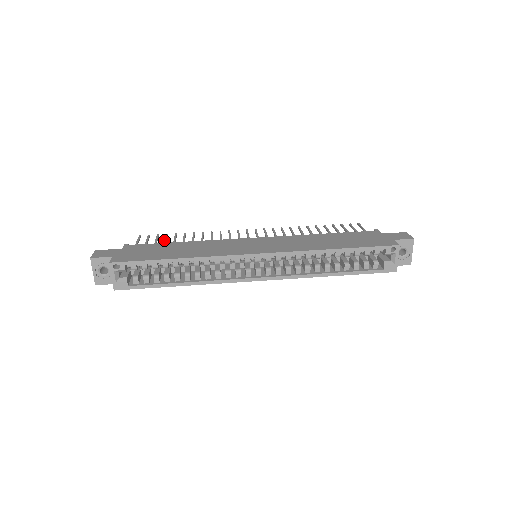
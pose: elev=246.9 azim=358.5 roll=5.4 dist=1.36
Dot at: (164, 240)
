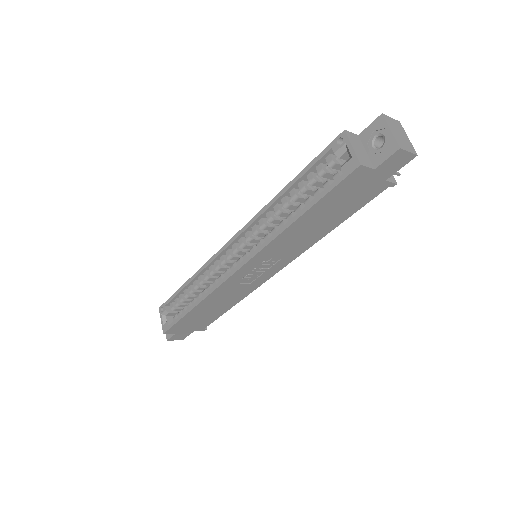
Dot at: occluded
